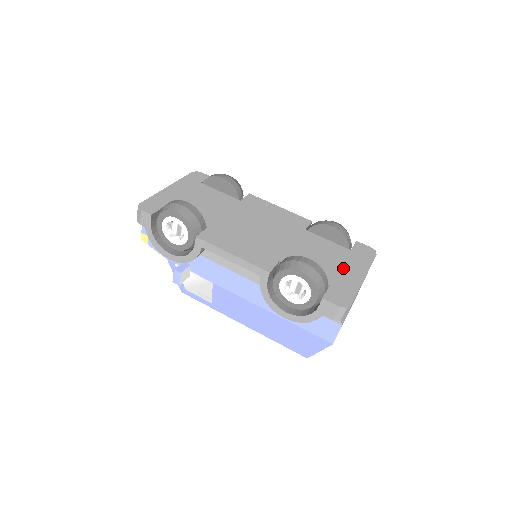
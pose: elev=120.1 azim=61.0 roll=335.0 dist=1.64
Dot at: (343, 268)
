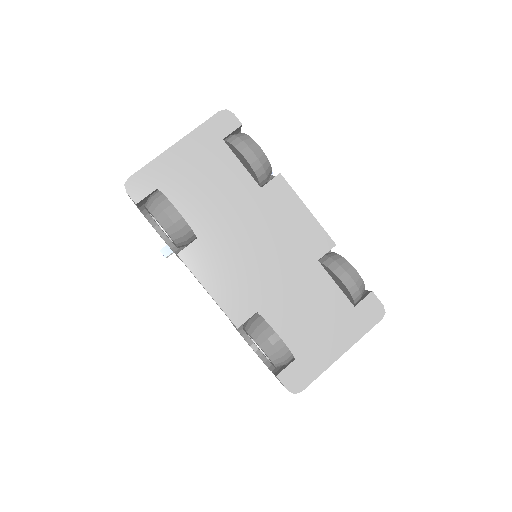
Dot at: (326, 336)
